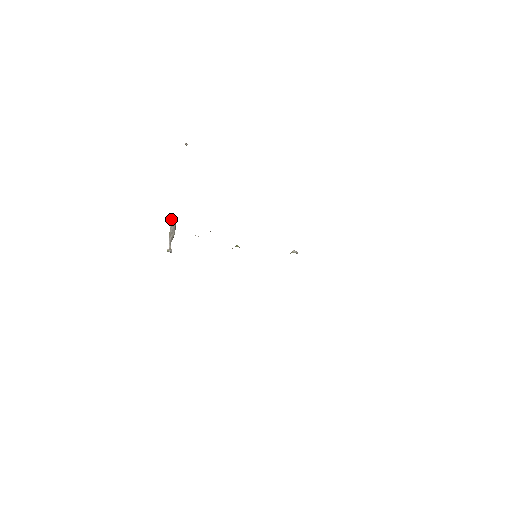
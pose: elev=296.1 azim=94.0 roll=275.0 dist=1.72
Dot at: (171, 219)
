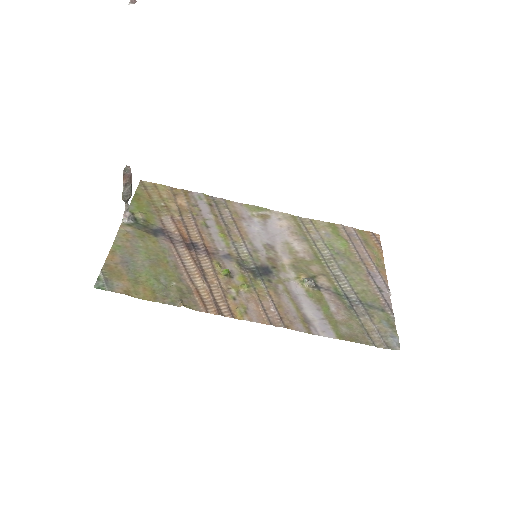
Dot at: occluded
